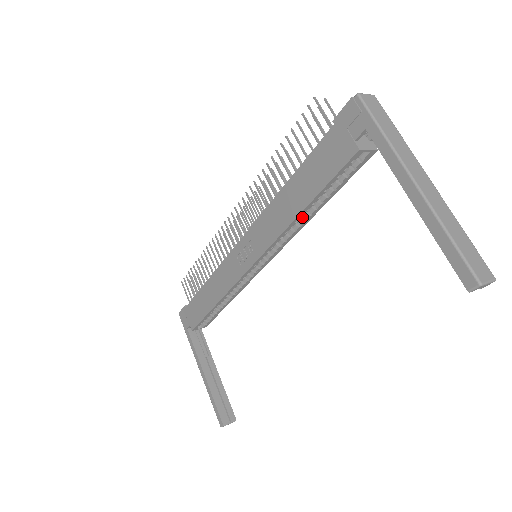
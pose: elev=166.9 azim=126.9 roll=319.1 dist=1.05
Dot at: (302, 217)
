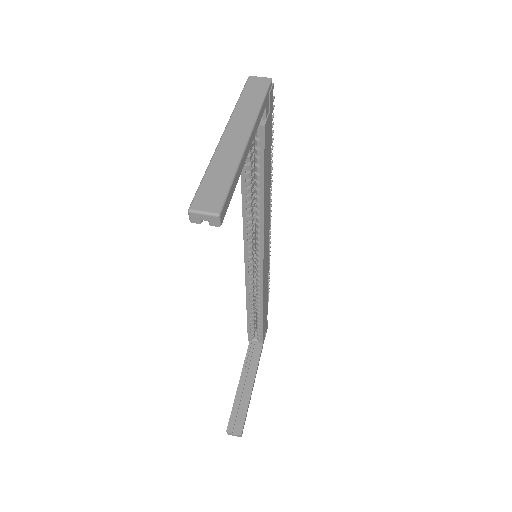
Dot at: (259, 209)
